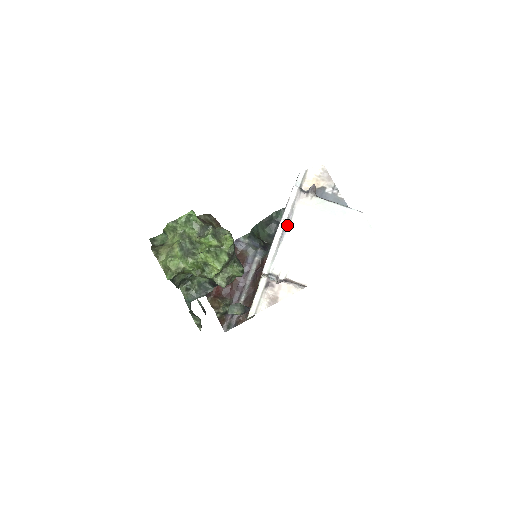
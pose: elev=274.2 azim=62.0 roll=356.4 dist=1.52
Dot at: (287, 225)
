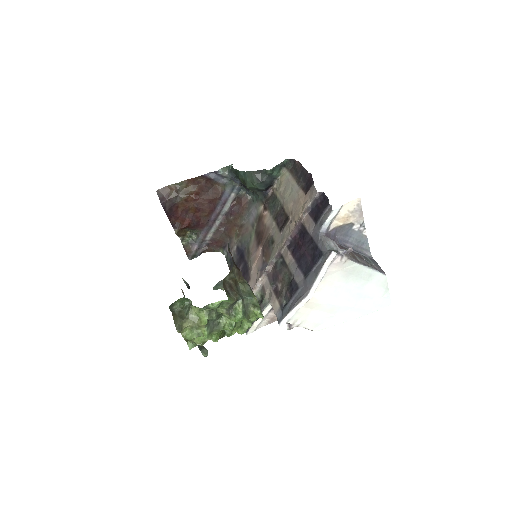
Dot at: occluded
